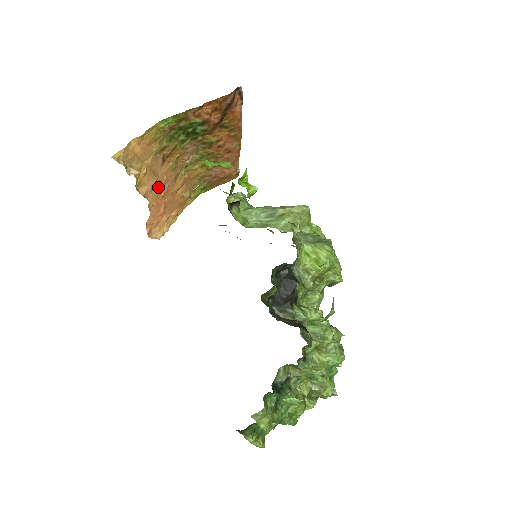
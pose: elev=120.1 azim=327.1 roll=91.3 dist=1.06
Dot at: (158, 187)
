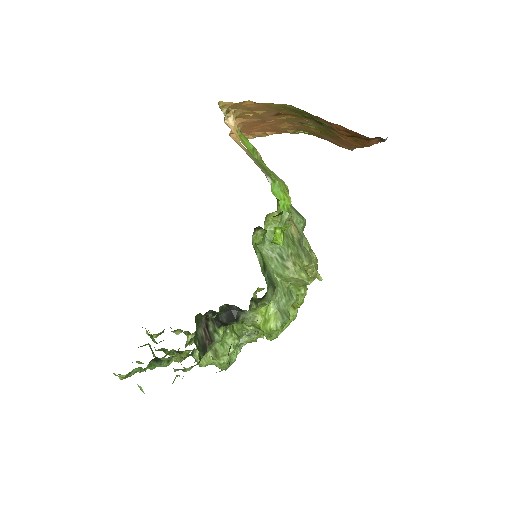
Dot at: (260, 122)
